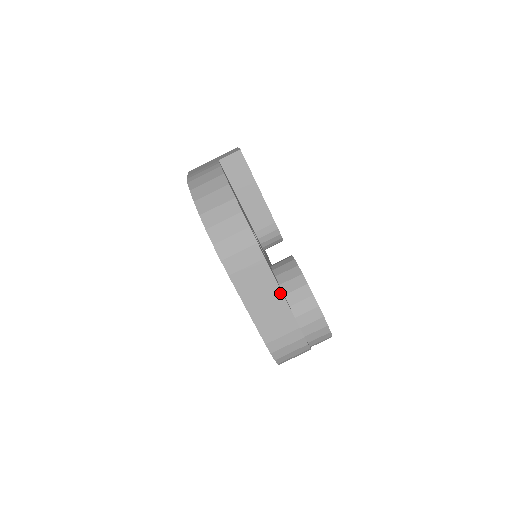
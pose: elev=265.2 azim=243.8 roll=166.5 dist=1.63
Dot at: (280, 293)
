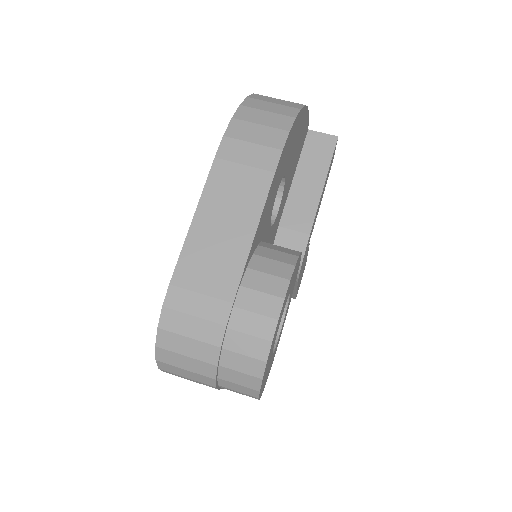
Dot at: (252, 231)
